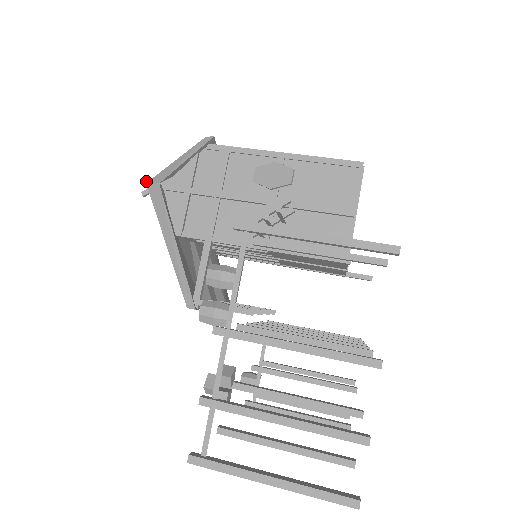
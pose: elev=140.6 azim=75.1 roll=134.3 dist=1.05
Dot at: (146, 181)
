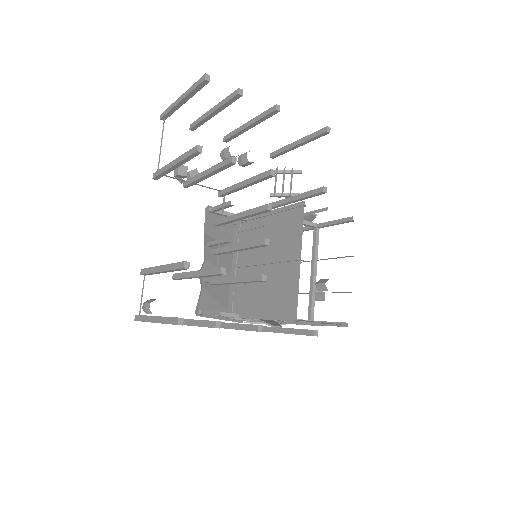
Dot at: occluded
